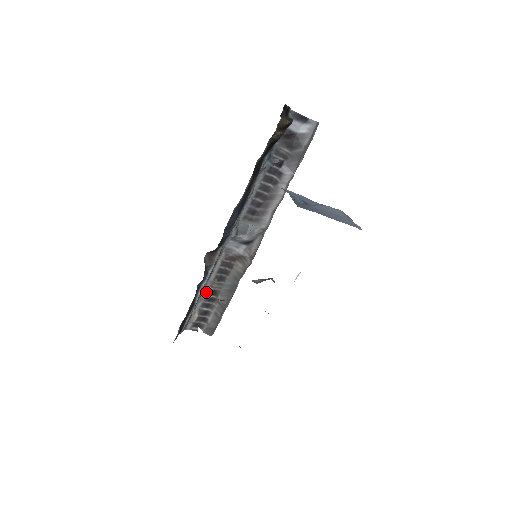
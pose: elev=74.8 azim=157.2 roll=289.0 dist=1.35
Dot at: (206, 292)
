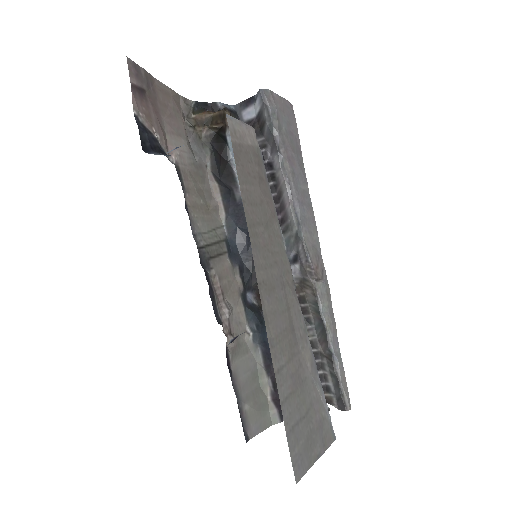
Dot at: occluded
